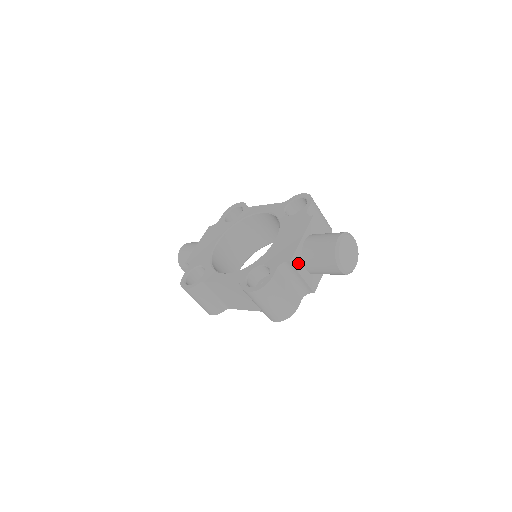
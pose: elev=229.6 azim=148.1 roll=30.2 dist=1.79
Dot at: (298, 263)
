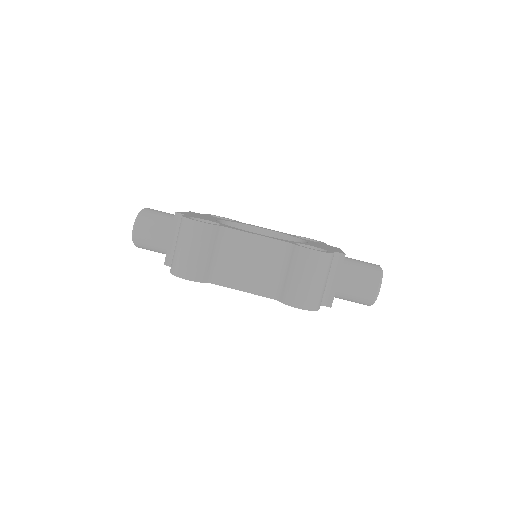
Dot at: occluded
